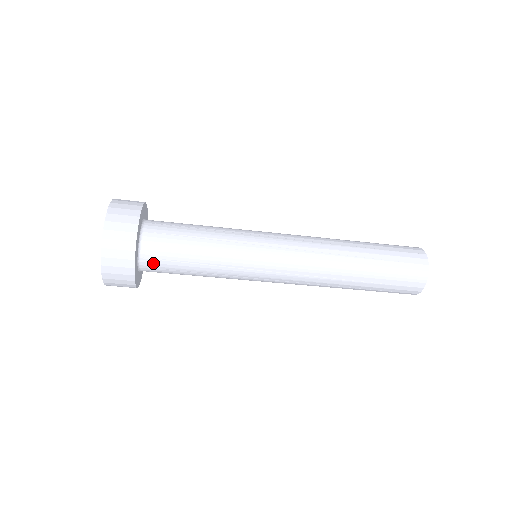
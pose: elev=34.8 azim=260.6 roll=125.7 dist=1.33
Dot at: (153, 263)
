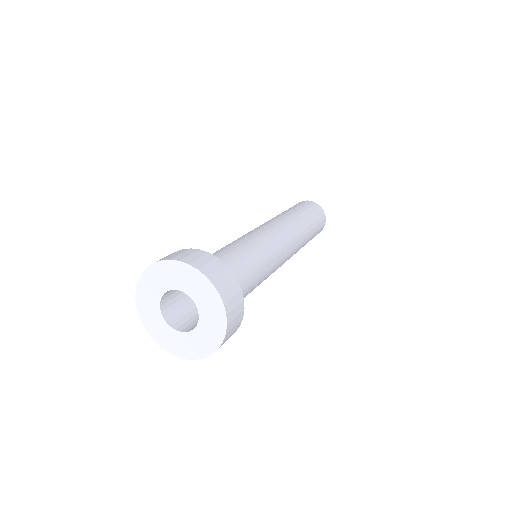
Dot at: occluded
